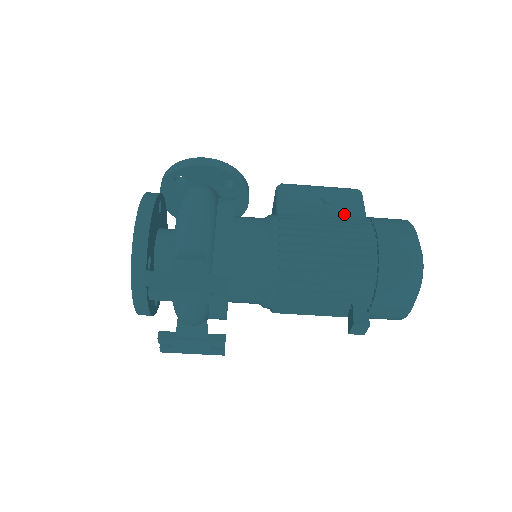
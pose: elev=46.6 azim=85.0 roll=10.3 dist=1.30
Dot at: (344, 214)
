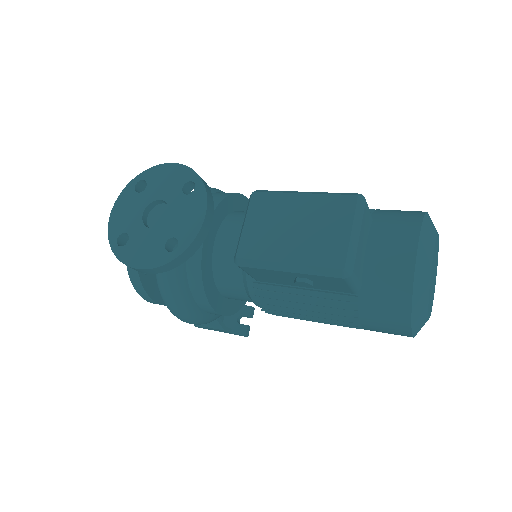
Dot at: (329, 290)
